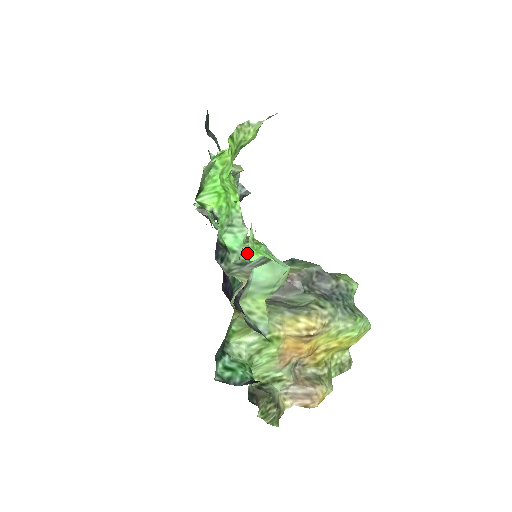
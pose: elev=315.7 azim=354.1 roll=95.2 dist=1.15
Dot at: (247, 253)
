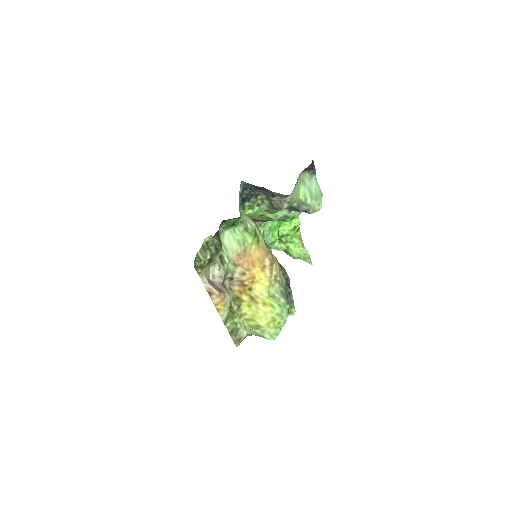
Dot at: occluded
